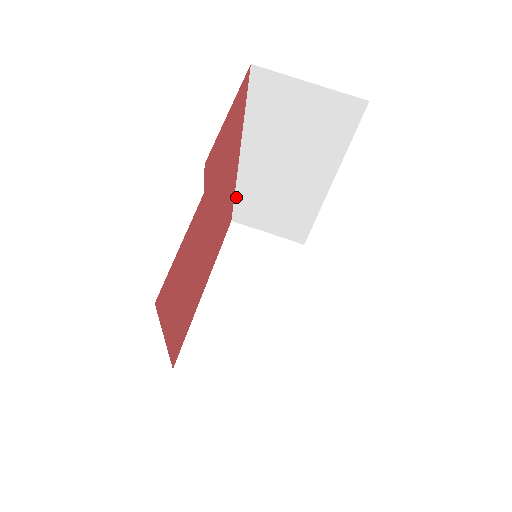
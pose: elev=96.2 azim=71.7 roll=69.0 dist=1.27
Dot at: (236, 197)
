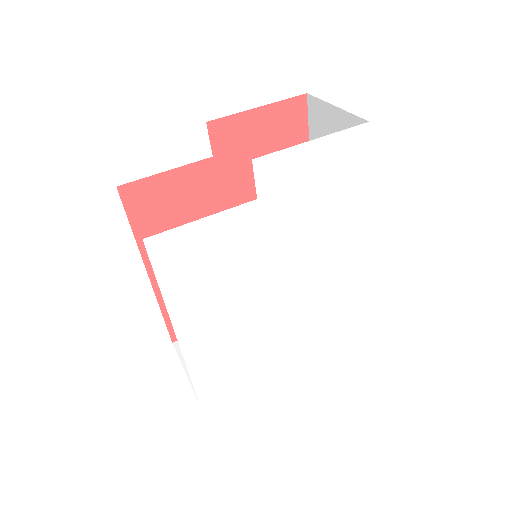
Dot at: occluded
